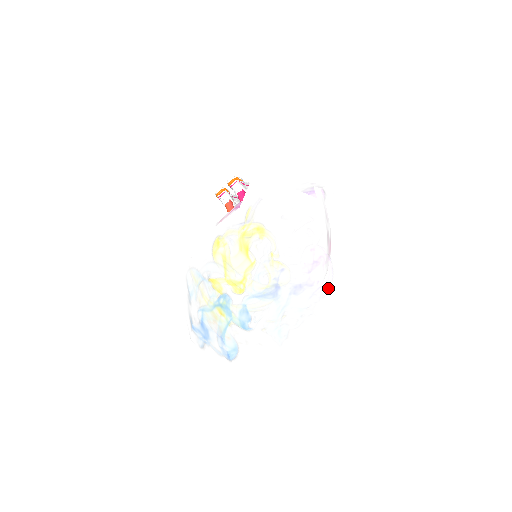
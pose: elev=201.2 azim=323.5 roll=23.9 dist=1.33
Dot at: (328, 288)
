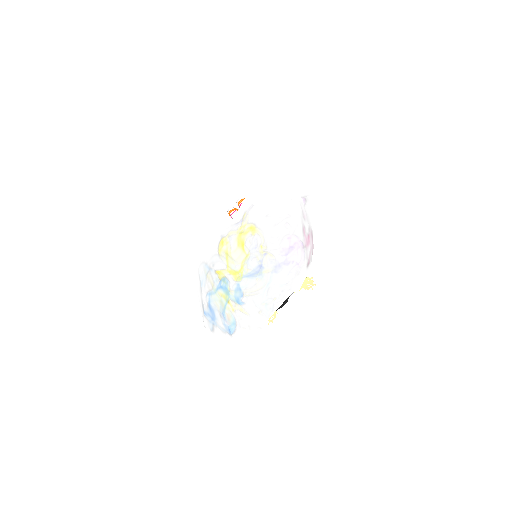
Dot at: (301, 266)
